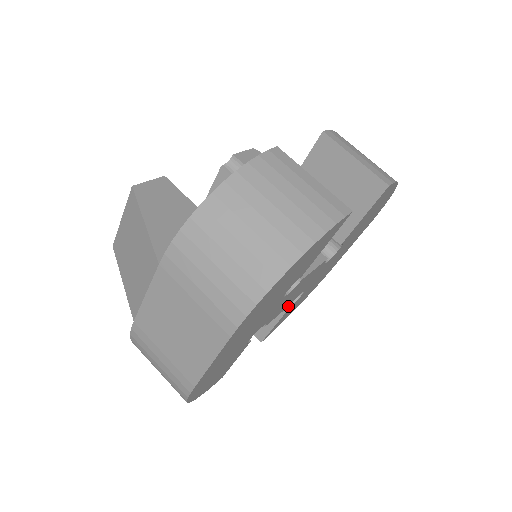
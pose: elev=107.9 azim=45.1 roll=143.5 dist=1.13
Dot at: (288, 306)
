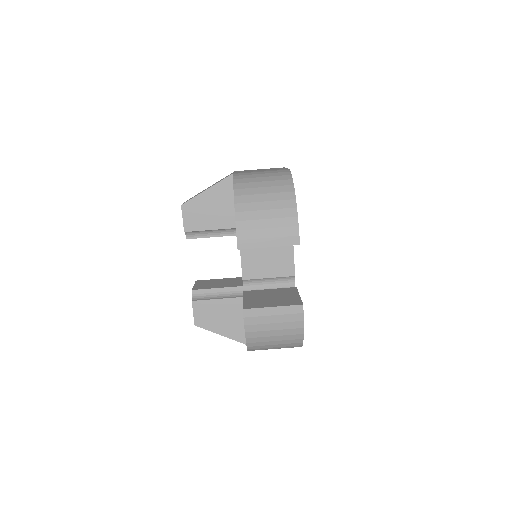
Dot at: occluded
